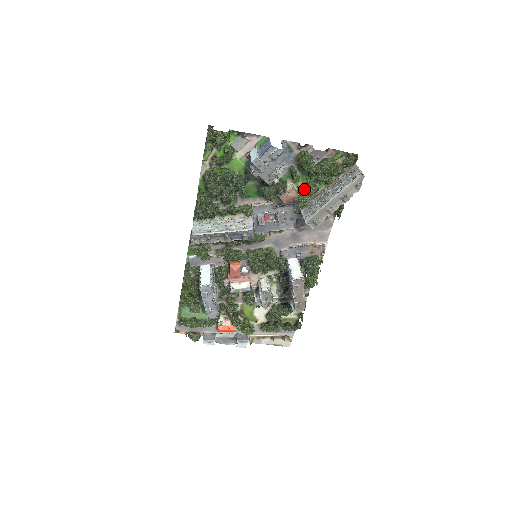
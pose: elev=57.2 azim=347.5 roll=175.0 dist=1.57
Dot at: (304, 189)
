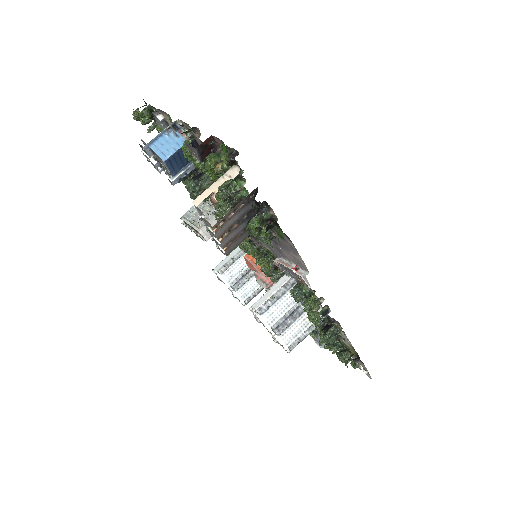
Dot at: occluded
